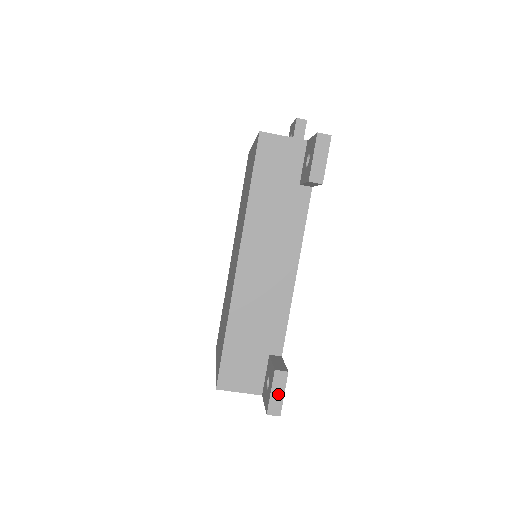
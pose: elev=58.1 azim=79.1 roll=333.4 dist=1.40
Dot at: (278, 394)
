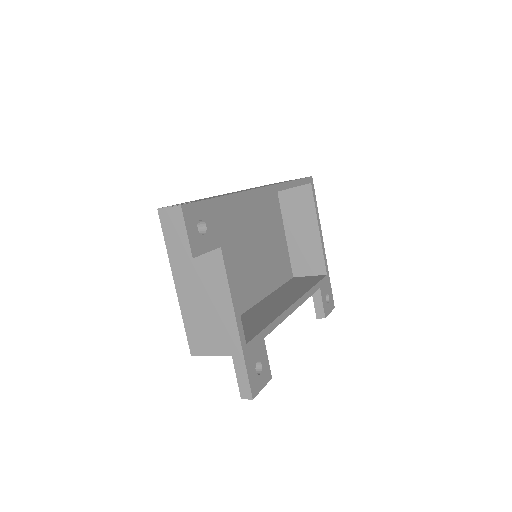
Dot at: occluded
